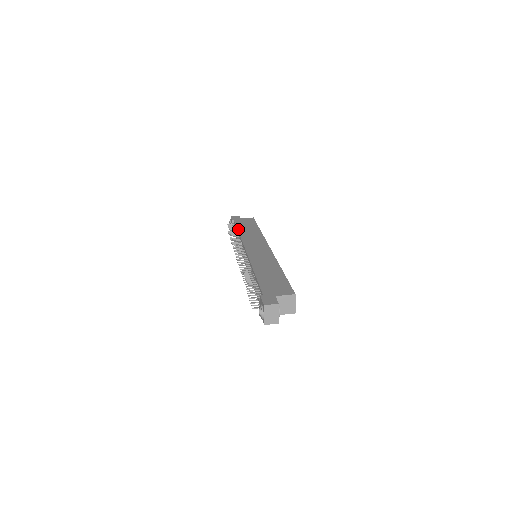
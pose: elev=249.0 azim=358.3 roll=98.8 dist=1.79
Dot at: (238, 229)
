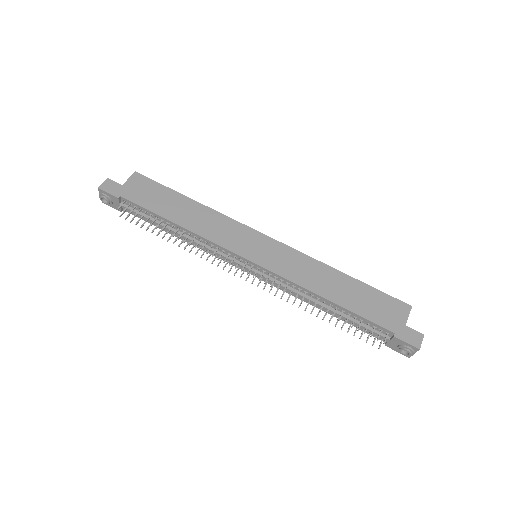
Dot at: (168, 219)
